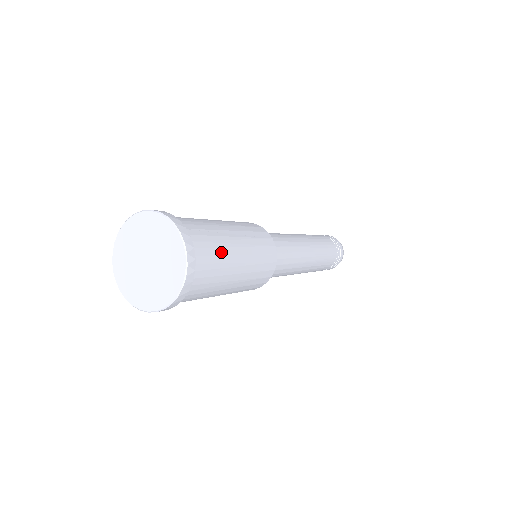
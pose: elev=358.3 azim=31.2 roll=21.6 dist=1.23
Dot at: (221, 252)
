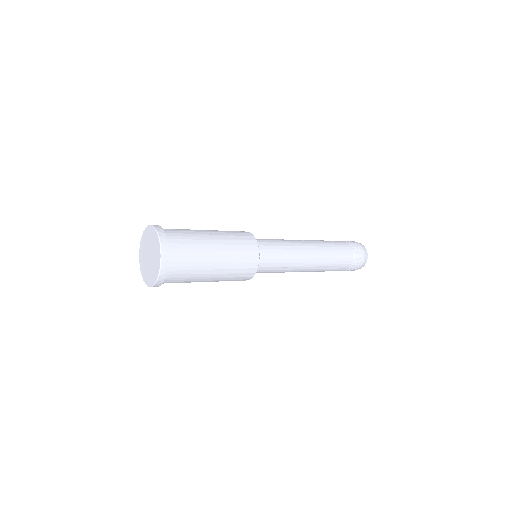
Dot at: (195, 272)
